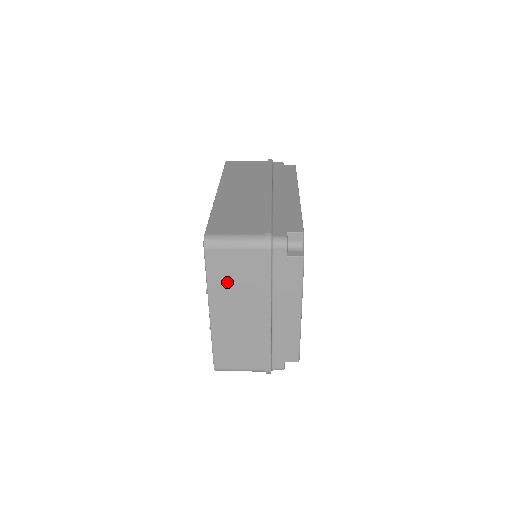
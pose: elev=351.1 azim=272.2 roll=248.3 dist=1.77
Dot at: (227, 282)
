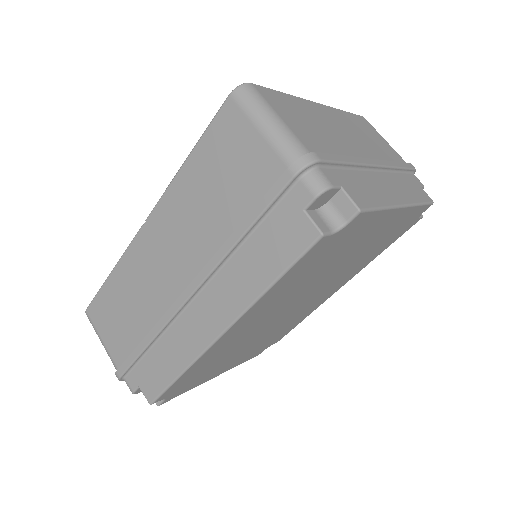
Dot at: occluded
